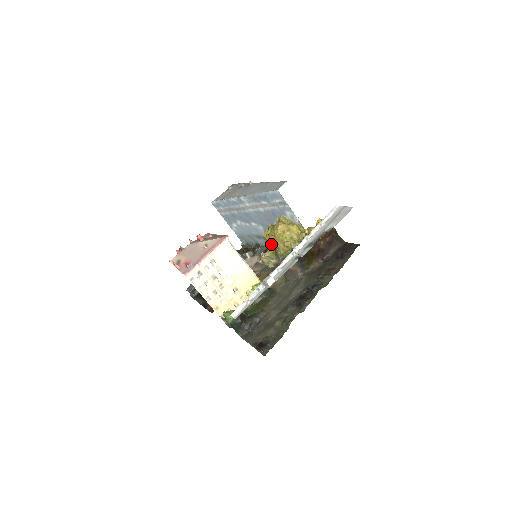
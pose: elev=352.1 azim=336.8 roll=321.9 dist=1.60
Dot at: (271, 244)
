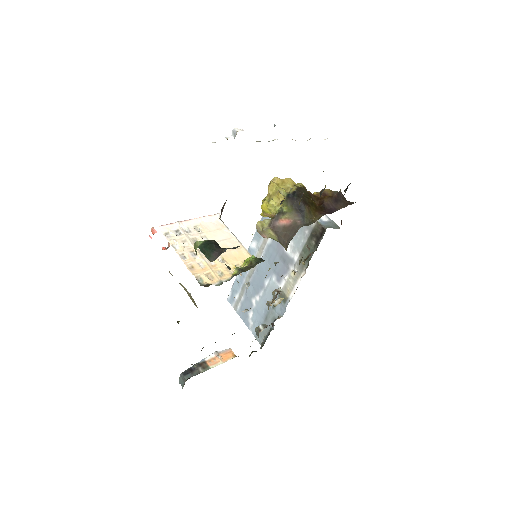
Dot at: (288, 301)
